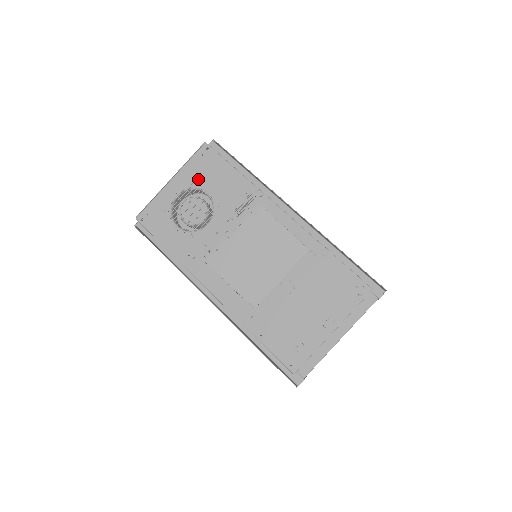
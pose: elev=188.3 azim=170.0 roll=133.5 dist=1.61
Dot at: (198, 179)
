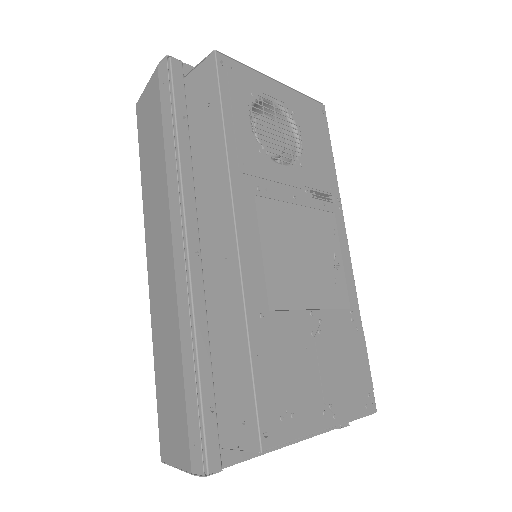
Dot at: (301, 119)
